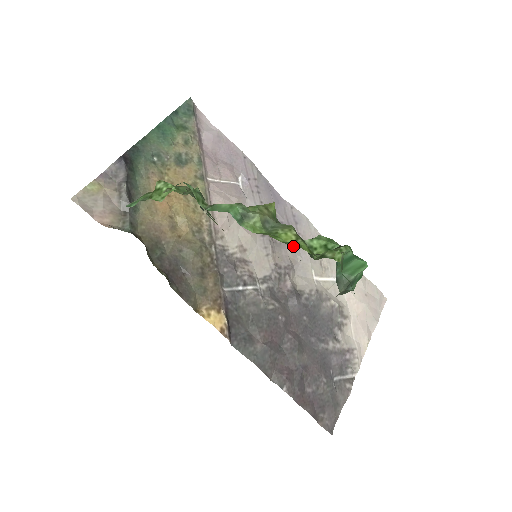
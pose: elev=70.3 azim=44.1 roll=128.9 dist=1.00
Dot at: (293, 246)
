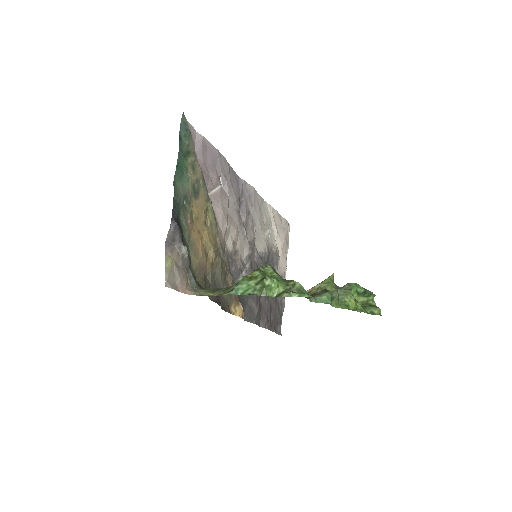
Dot at: (251, 218)
